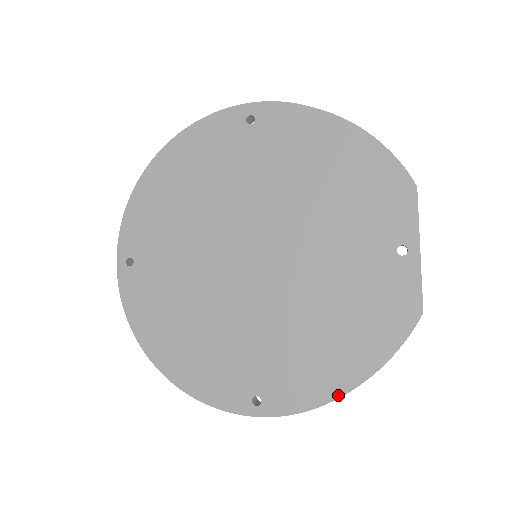
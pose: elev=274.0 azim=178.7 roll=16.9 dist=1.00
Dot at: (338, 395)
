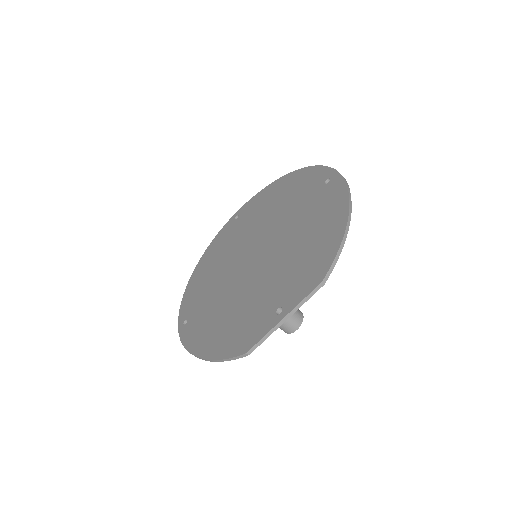
Dot at: (194, 353)
